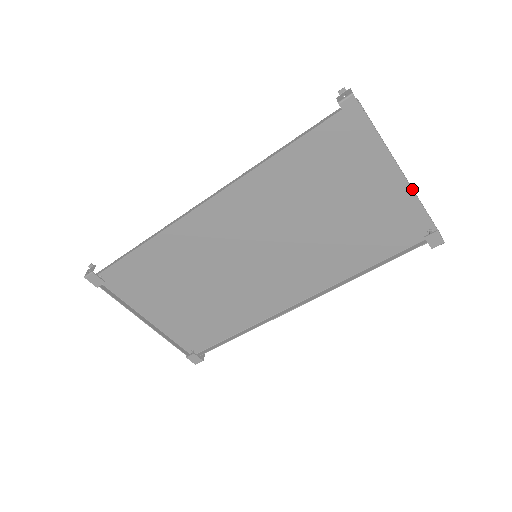
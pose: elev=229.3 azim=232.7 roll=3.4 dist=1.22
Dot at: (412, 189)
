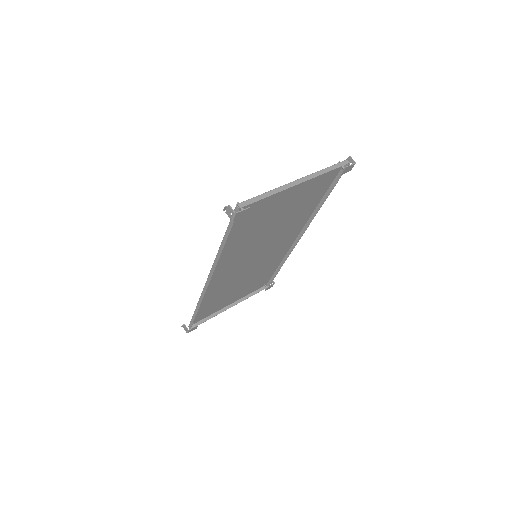
Dot at: occluded
